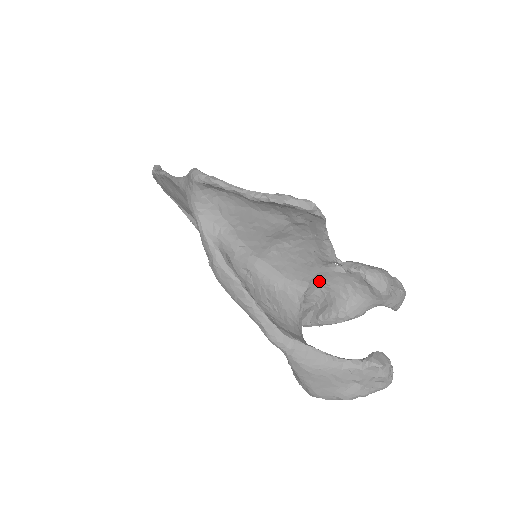
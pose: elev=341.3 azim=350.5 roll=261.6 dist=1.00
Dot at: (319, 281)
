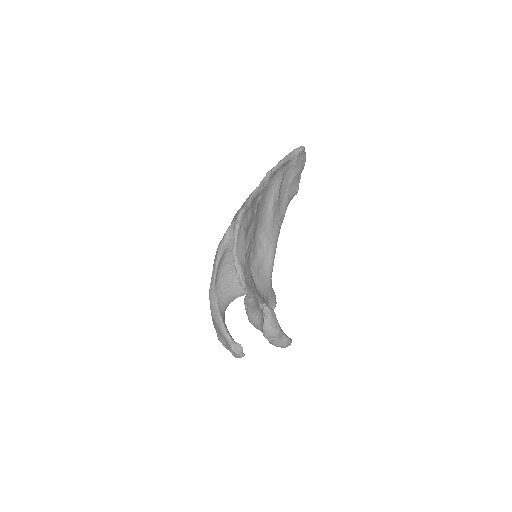
Dot at: occluded
